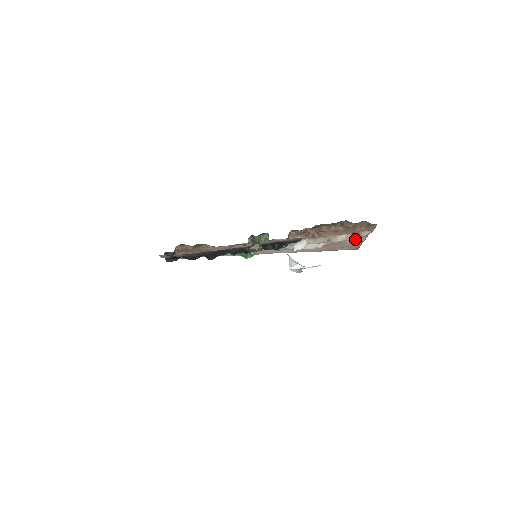
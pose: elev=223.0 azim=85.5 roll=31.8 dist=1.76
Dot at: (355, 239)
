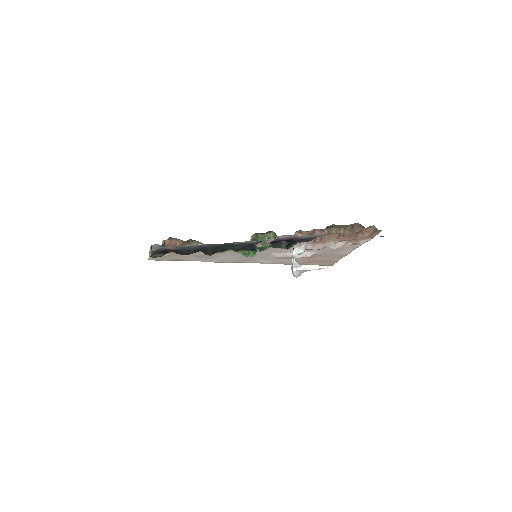
Dot at: (342, 251)
